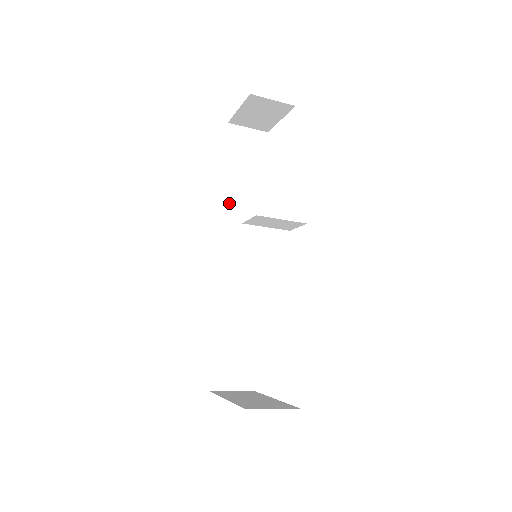
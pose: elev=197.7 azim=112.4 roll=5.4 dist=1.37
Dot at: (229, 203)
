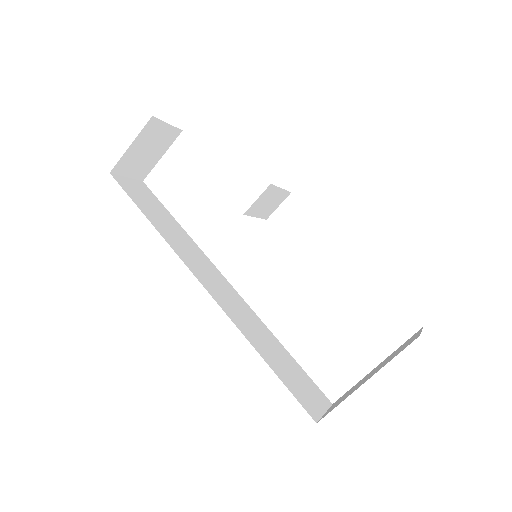
Dot at: (171, 241)
